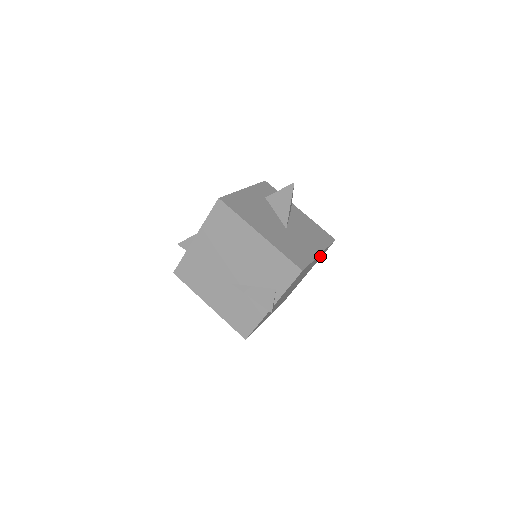
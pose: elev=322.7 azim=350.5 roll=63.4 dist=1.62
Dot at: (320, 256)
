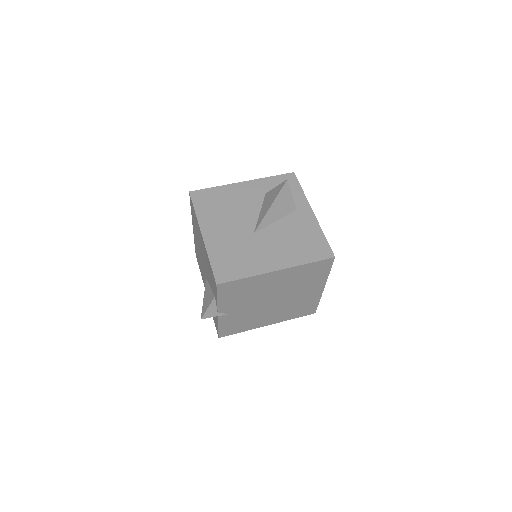
Dot at: (309, 273)
